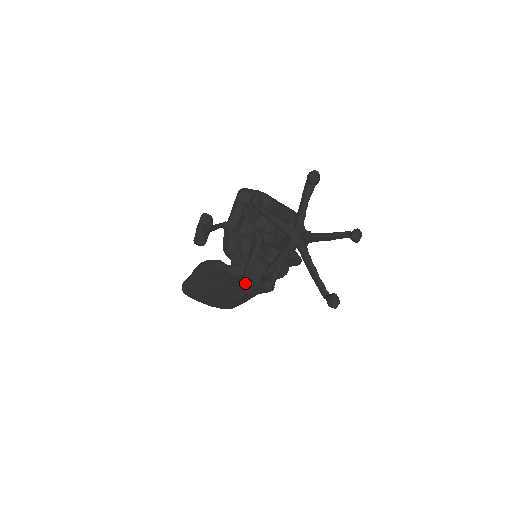
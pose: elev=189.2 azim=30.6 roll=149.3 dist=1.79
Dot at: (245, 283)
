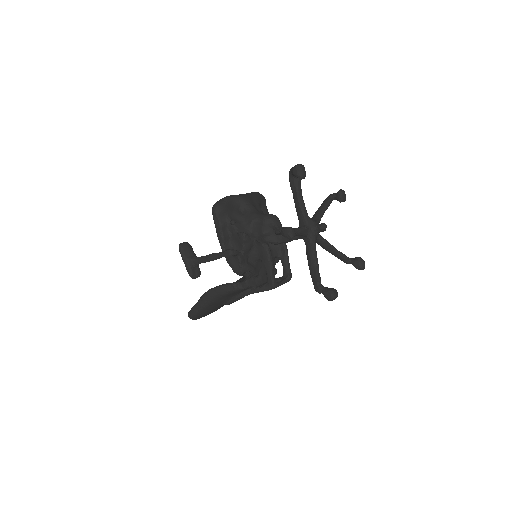
Dot at: occluded
